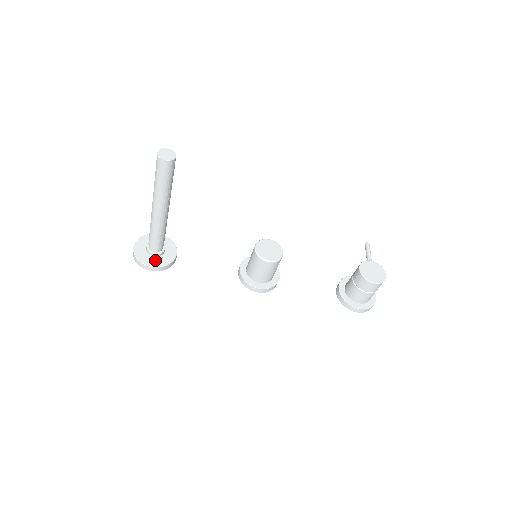
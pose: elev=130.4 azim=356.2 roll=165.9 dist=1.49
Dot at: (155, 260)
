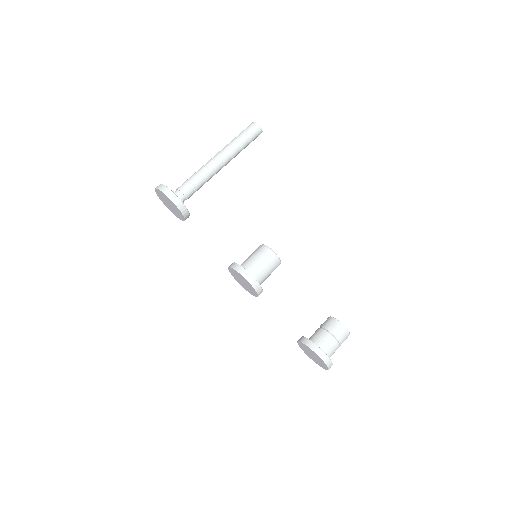
Dot at: occluded
